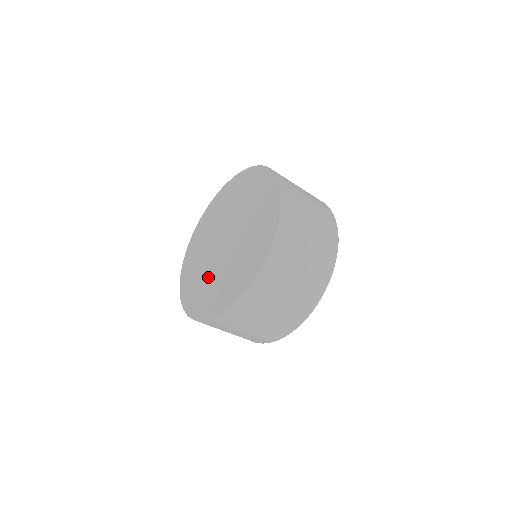
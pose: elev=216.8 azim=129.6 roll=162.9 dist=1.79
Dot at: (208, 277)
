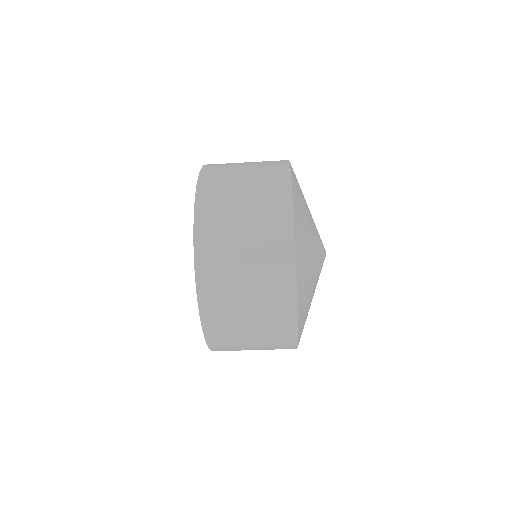
Dot at: occluded
